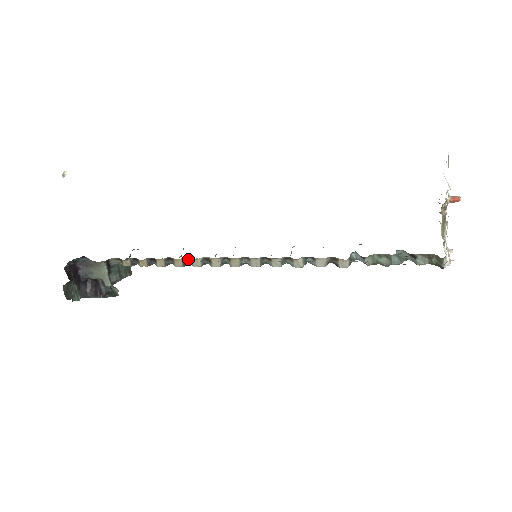
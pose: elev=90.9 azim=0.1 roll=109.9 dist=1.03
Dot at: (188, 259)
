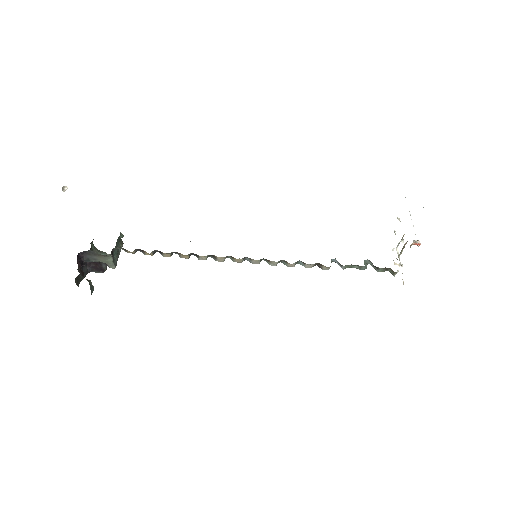
Dot at: (194, 254)
